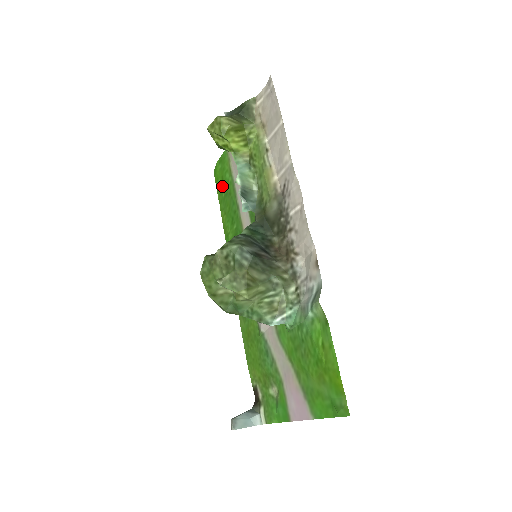
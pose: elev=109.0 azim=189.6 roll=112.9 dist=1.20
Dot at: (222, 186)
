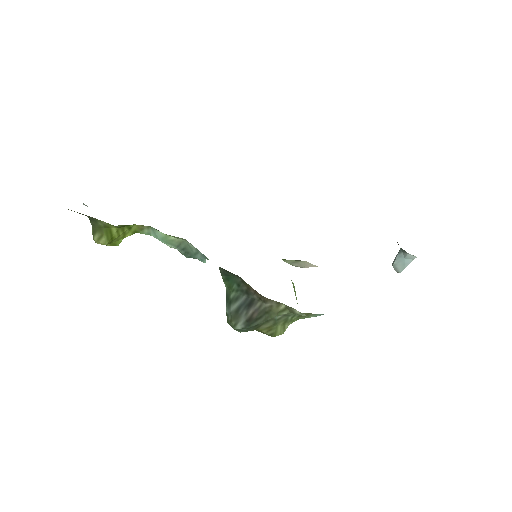
Dot at: occluded
